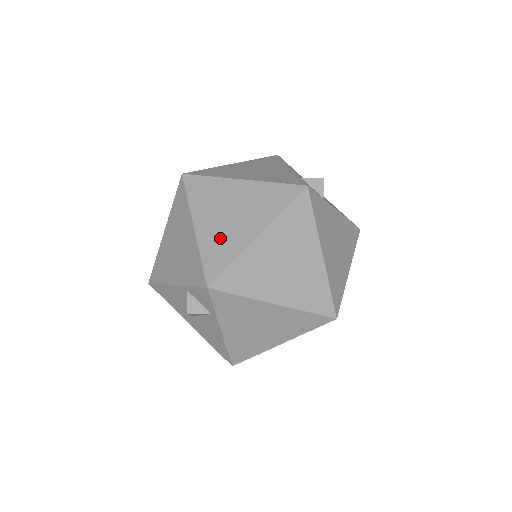
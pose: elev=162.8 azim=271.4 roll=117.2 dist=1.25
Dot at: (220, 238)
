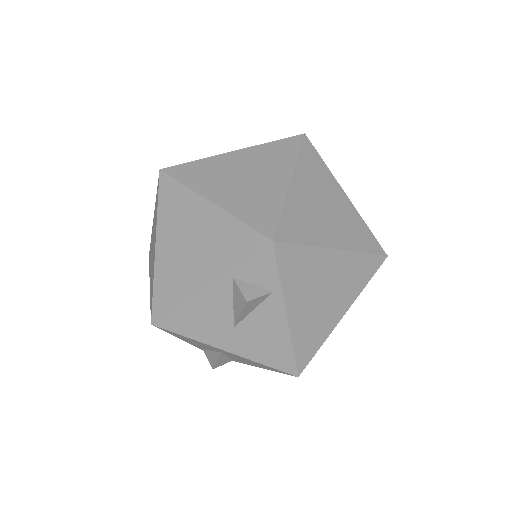
Dot at: (250, 198)
